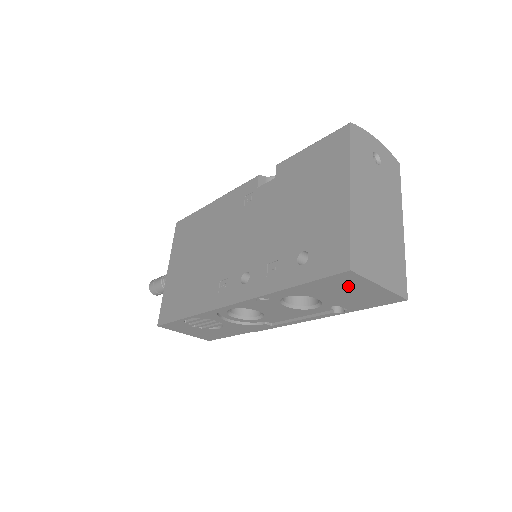
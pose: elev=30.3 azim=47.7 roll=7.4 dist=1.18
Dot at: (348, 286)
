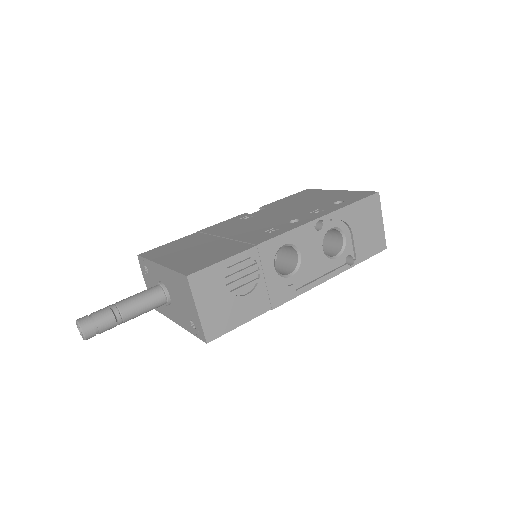
Dot at: (370, 215)
